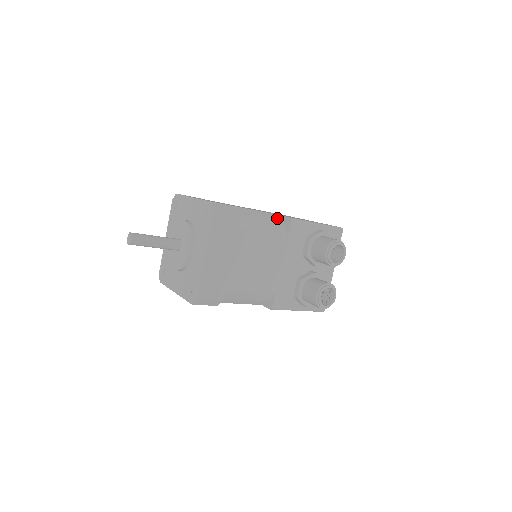
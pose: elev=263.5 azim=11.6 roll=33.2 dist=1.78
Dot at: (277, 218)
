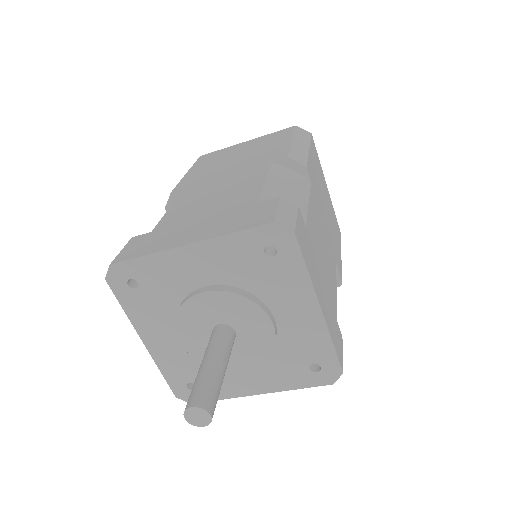
Dot at: occluded
